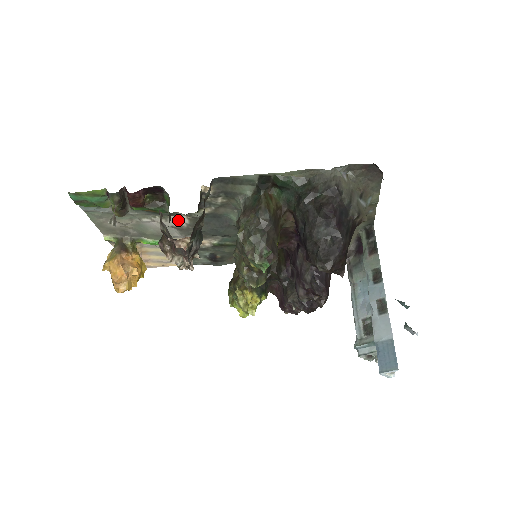
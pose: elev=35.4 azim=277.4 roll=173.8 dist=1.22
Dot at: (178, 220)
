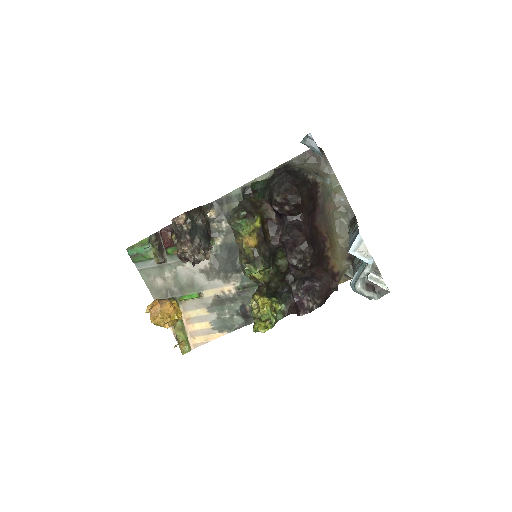
Dot at: (202, 262)
